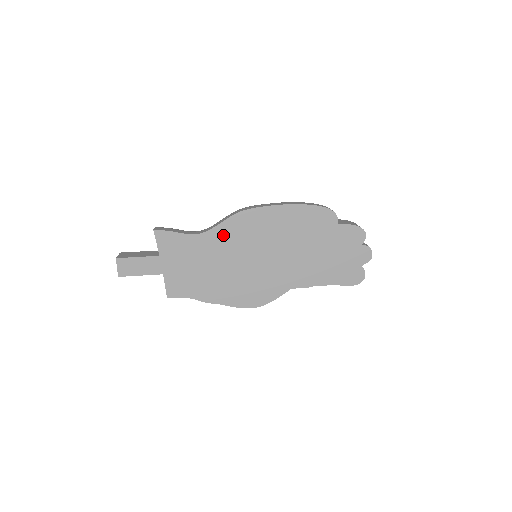
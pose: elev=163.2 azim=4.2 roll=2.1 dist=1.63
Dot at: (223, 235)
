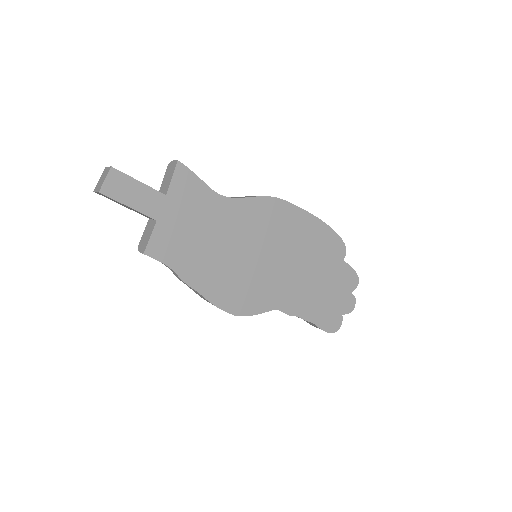
Dot at: (245, 212)
